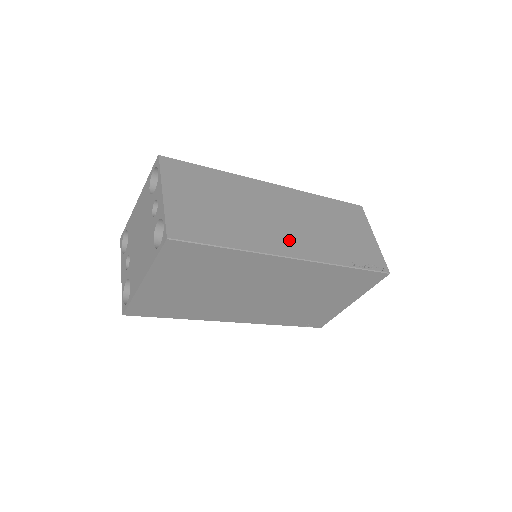
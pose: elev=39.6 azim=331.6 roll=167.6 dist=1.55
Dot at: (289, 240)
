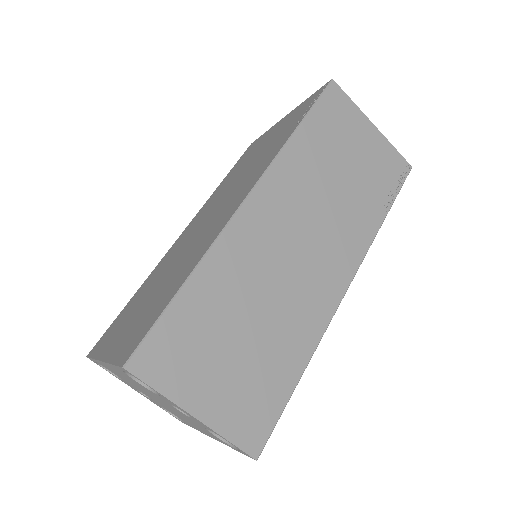
Dot at: (326, 272)
